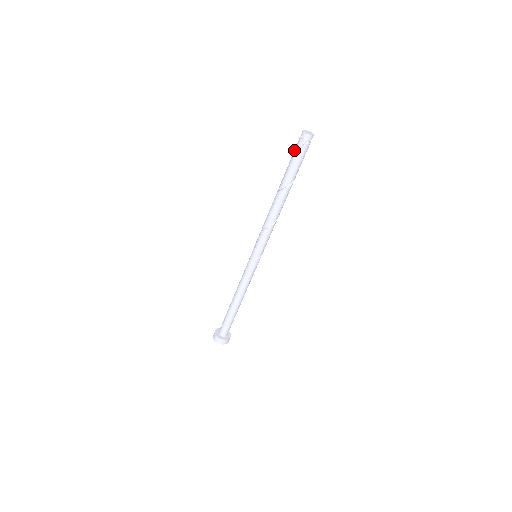
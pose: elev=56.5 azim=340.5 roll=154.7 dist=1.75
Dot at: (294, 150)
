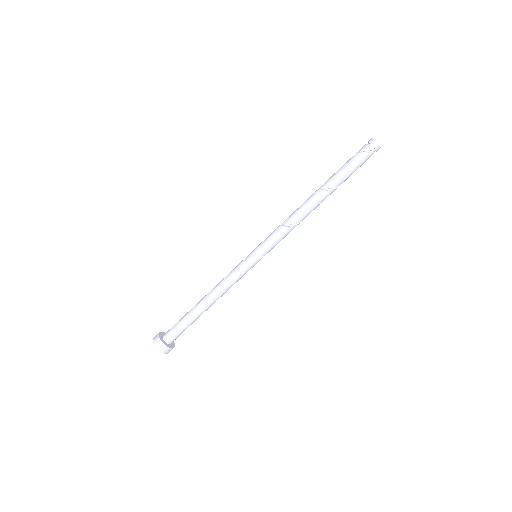
Dot at: occluded
